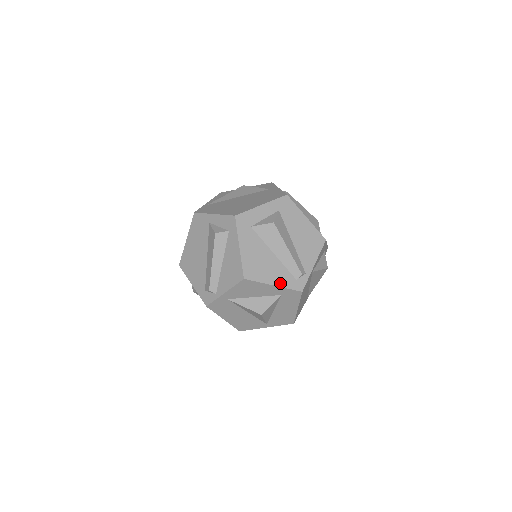
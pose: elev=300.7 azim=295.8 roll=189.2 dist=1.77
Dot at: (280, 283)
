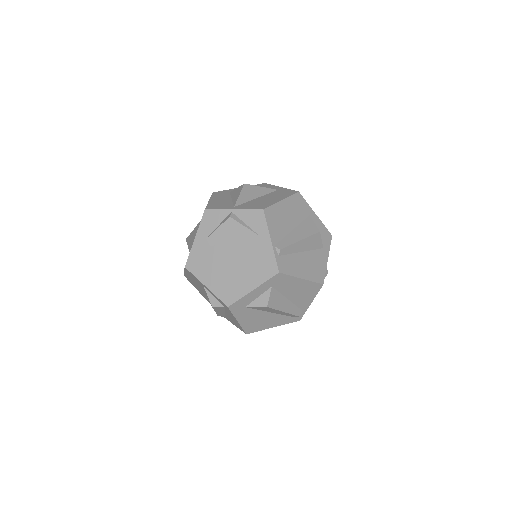
Dot at: (279, 324)
